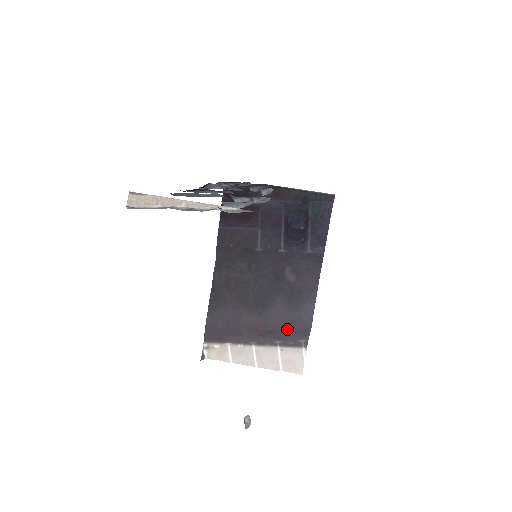
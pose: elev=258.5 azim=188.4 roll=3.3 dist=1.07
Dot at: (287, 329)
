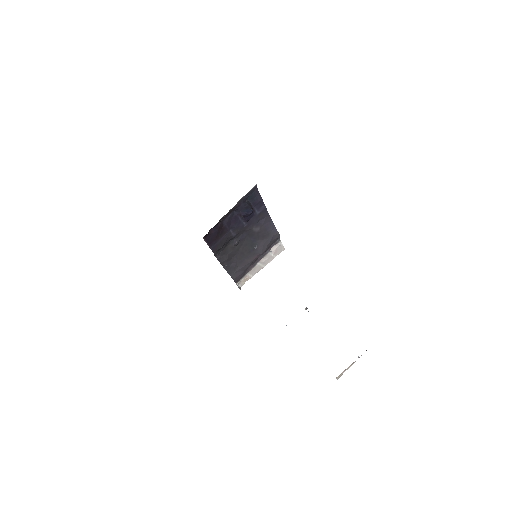
Dot at: (269, 245)
